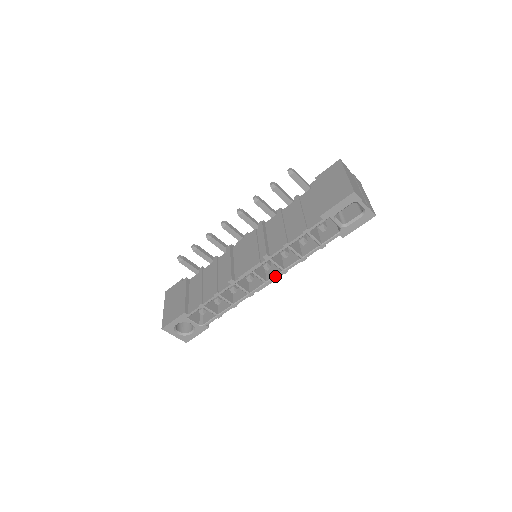
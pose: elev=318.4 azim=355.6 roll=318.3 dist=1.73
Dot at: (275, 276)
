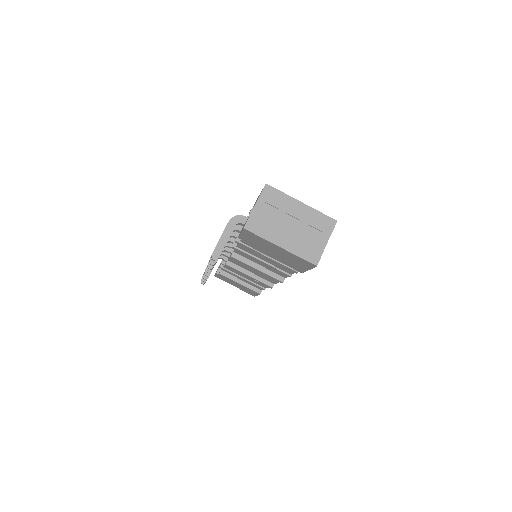
Dot at: occluded
